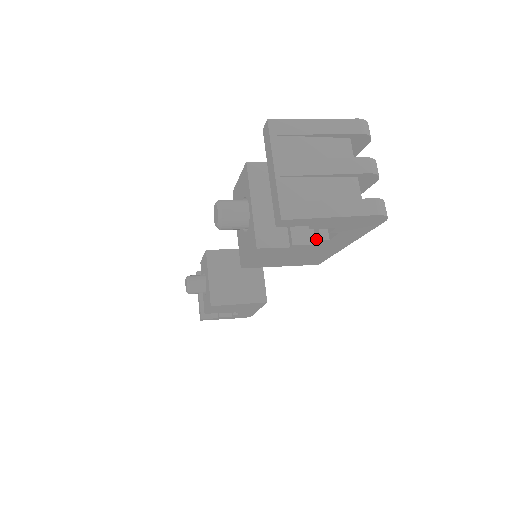
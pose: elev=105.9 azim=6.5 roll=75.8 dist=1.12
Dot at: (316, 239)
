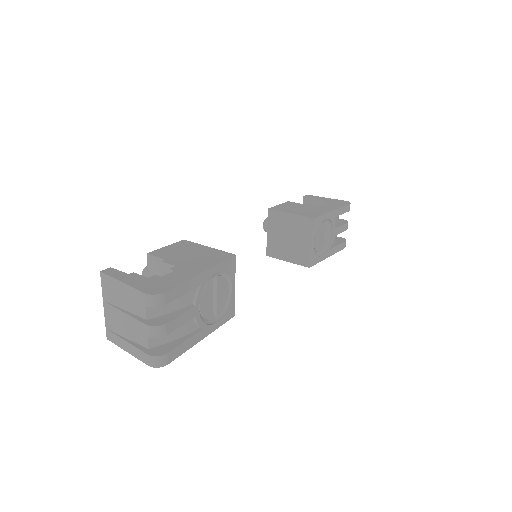
Dot at: occluded
